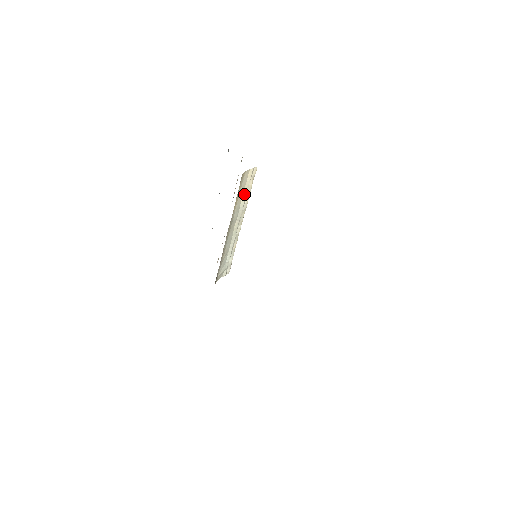
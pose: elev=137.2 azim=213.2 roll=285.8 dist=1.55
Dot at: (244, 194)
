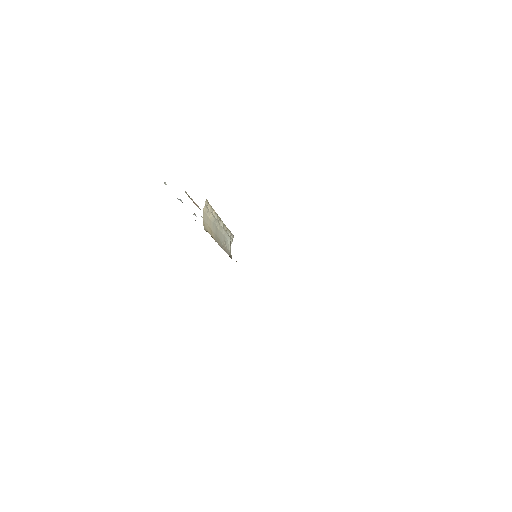
Dot at: (210, 217)
